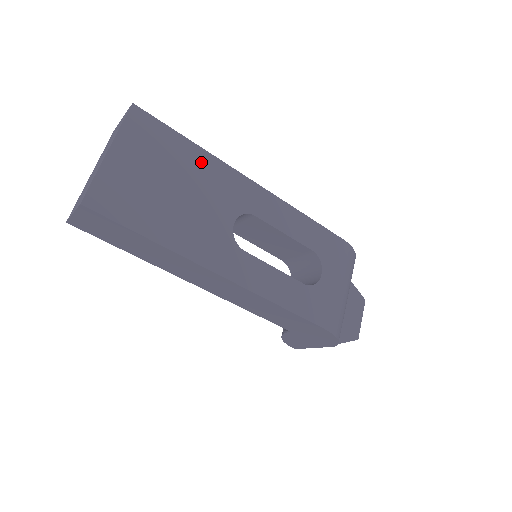
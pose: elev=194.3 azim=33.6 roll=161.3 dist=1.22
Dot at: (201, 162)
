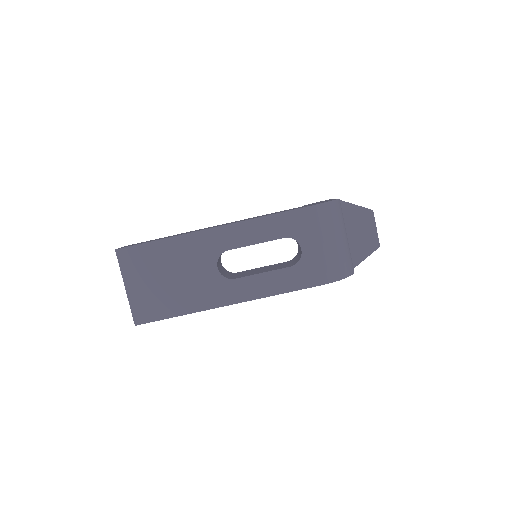
Dot at: (173, 247)
